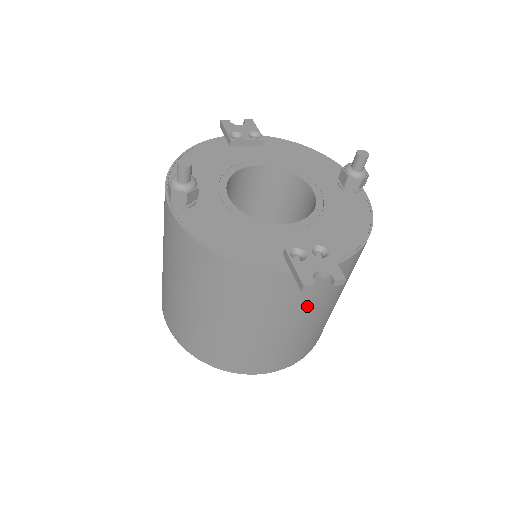
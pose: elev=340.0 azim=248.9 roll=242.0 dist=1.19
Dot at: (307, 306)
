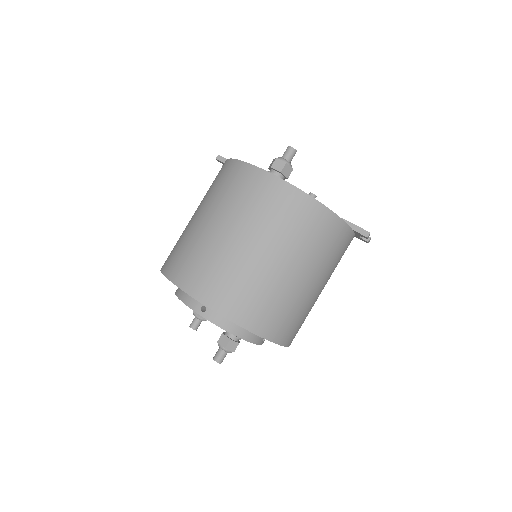
Dot at: (334, 269)
